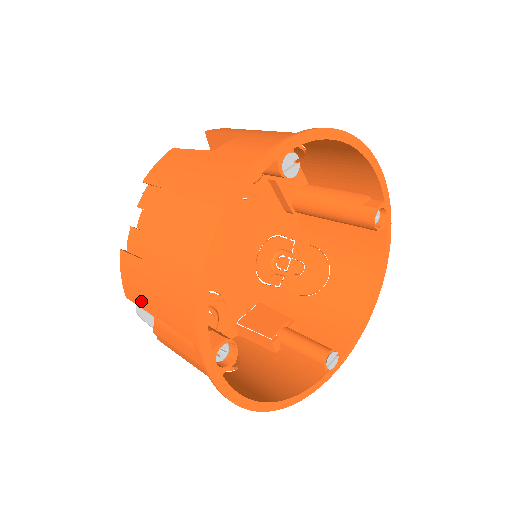
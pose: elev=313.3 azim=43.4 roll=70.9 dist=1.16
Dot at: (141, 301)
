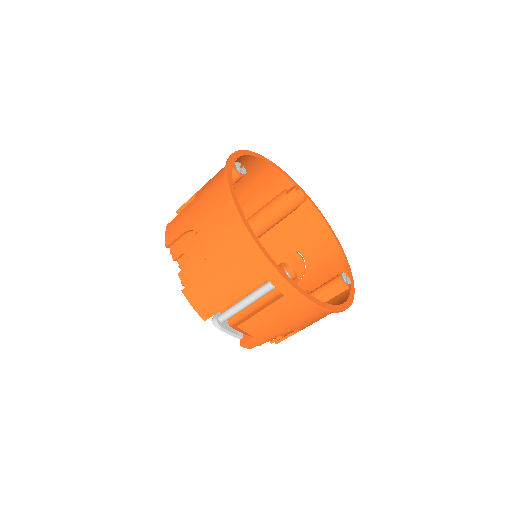
Dot at: (217, 304)
